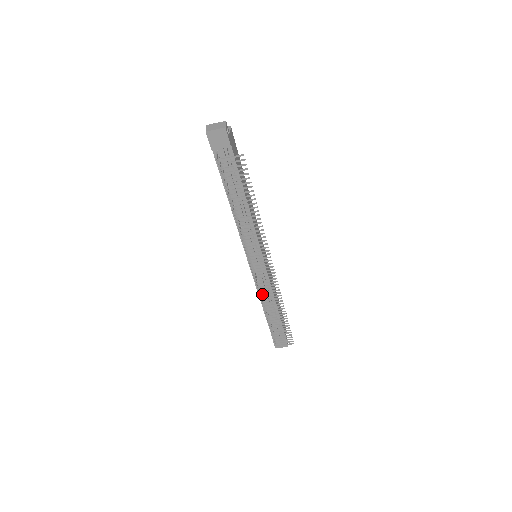
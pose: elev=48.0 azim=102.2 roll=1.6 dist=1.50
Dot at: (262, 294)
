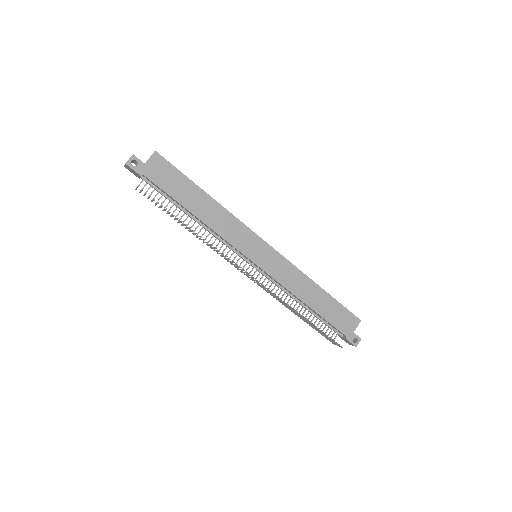
Dot at: (286, 291)
